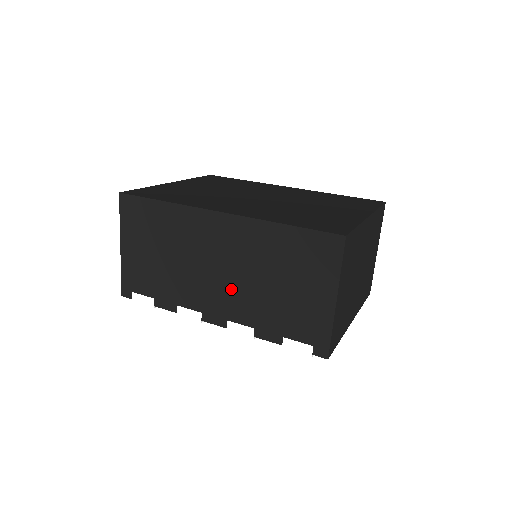
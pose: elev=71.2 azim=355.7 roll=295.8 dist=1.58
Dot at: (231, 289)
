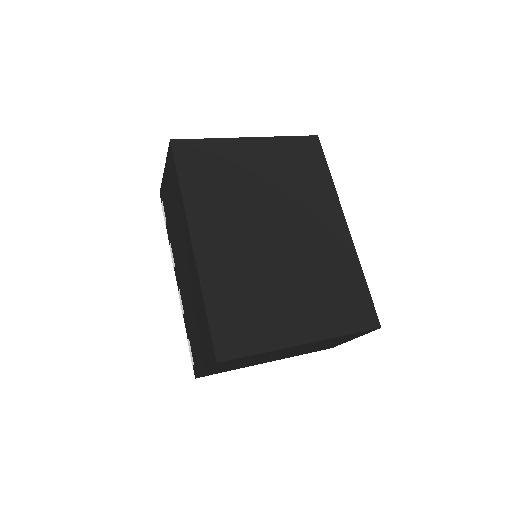
Dot at: (184, 281)
